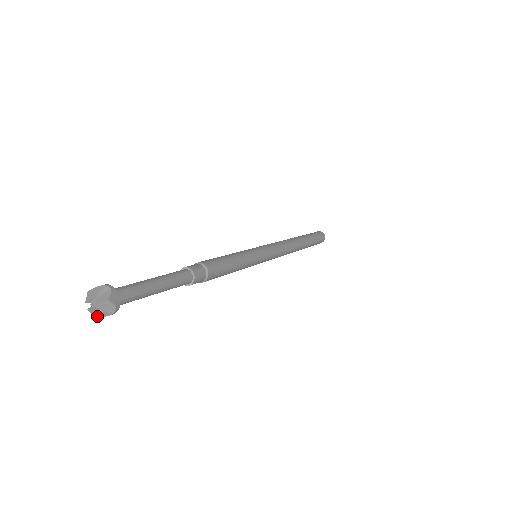
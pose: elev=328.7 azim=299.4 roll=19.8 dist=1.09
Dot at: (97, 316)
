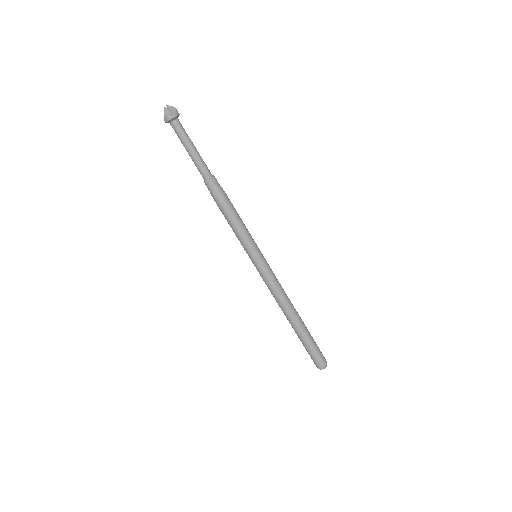
Dot at: (165, 113)
